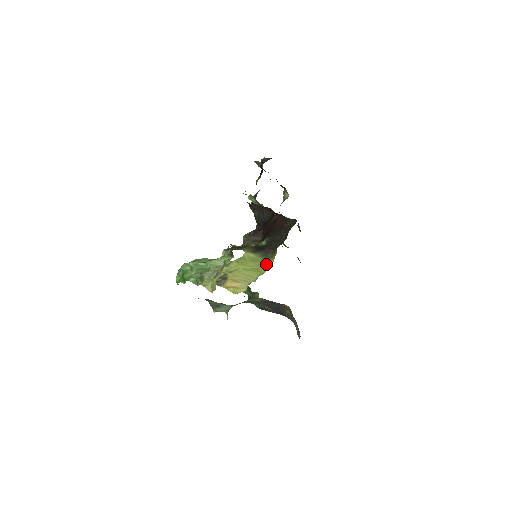
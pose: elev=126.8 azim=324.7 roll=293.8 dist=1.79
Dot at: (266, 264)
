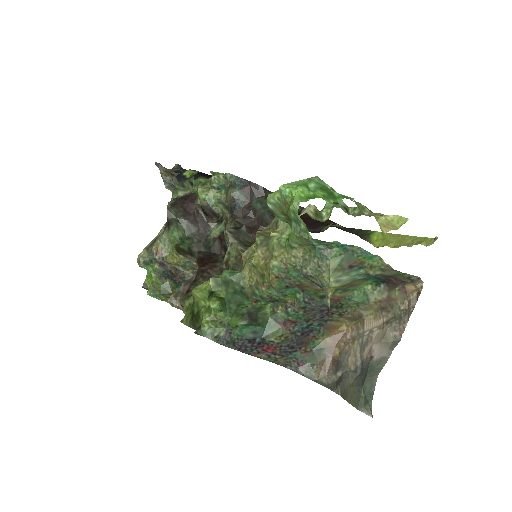
Dot at: occluded
